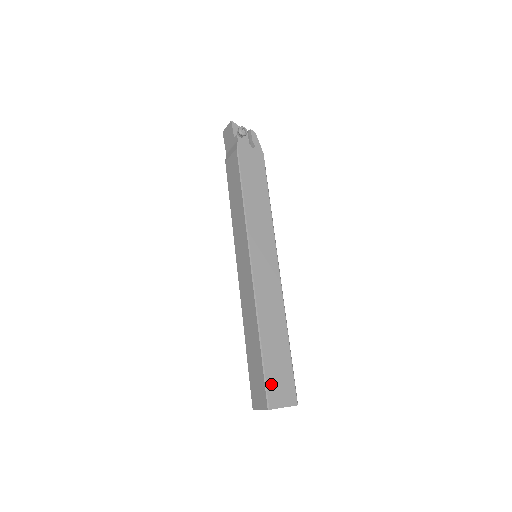
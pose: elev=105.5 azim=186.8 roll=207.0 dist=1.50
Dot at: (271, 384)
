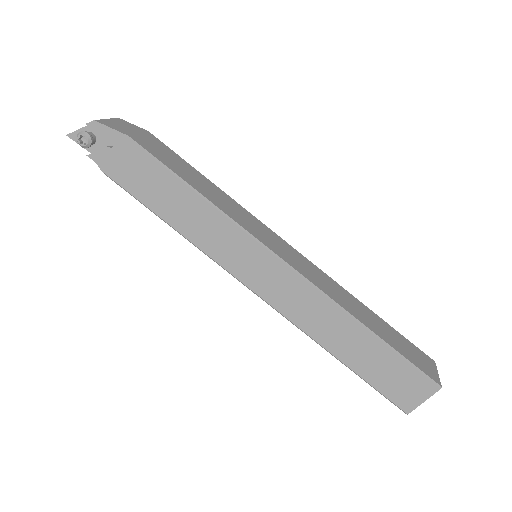
Dot at: (388, 391)
